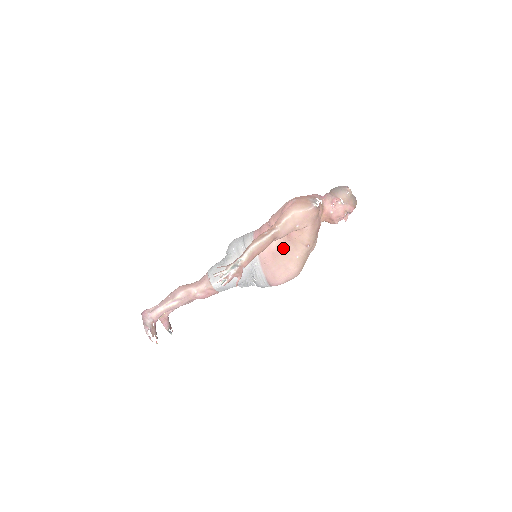
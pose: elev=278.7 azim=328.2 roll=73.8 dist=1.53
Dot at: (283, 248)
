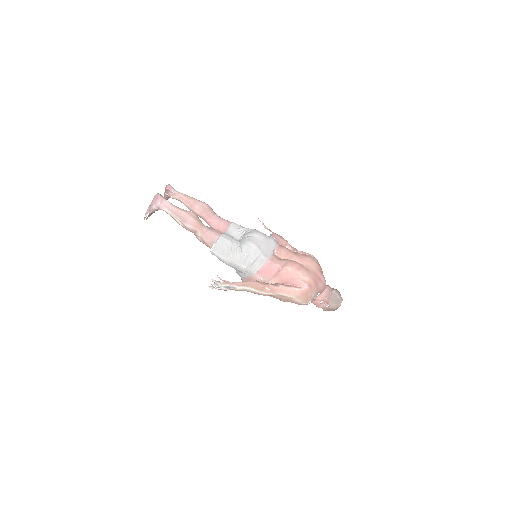
Dot at: occluded
